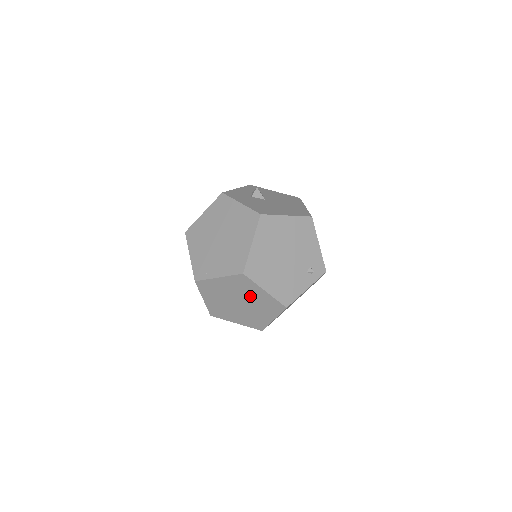
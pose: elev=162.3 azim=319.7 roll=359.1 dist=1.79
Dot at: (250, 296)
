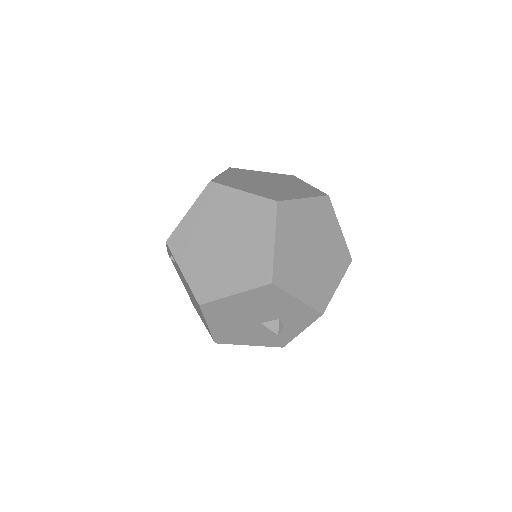
Dot at: (326, 237)
